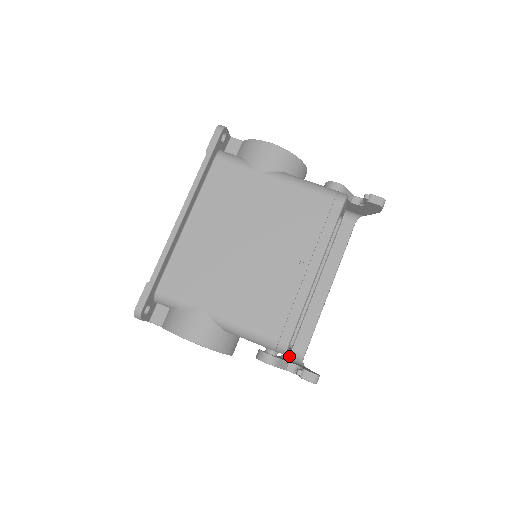
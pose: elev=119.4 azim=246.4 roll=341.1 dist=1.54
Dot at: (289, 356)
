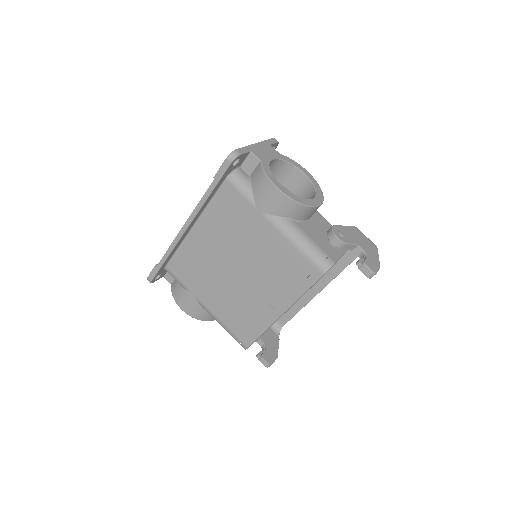
Dot at: occluded
